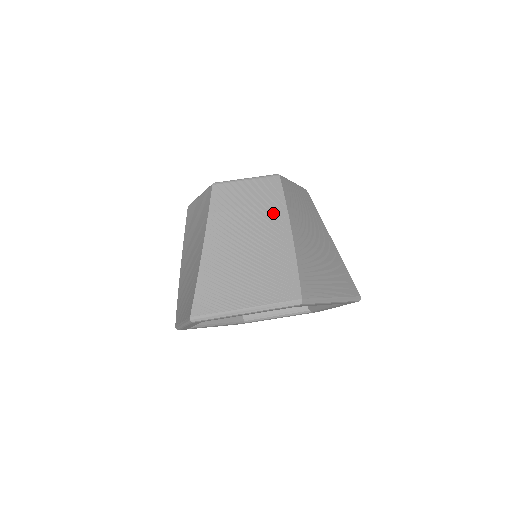
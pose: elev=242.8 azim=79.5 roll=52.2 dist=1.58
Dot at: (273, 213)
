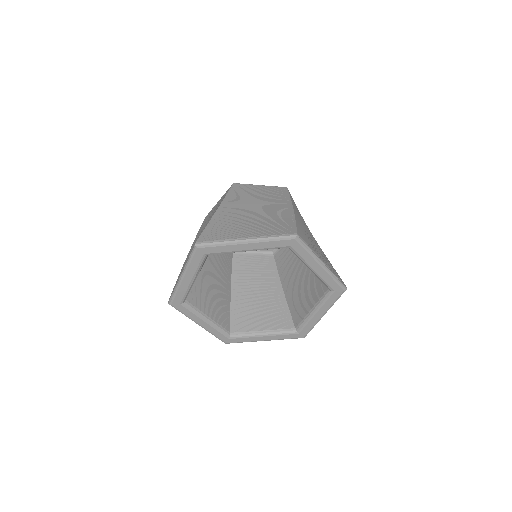
Dot at: (279, 200)
